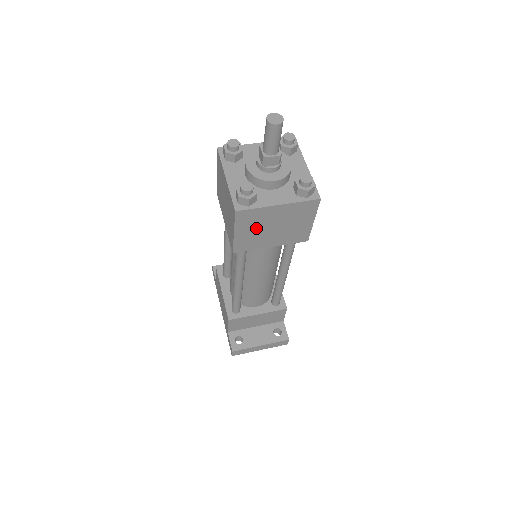
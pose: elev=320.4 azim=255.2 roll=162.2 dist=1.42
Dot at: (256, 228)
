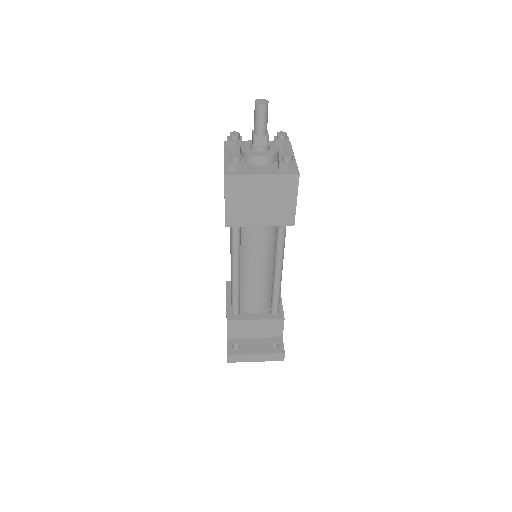
Dot at: (244, 199)
